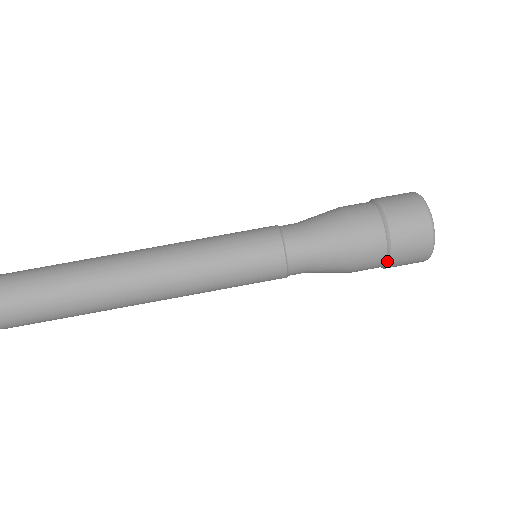
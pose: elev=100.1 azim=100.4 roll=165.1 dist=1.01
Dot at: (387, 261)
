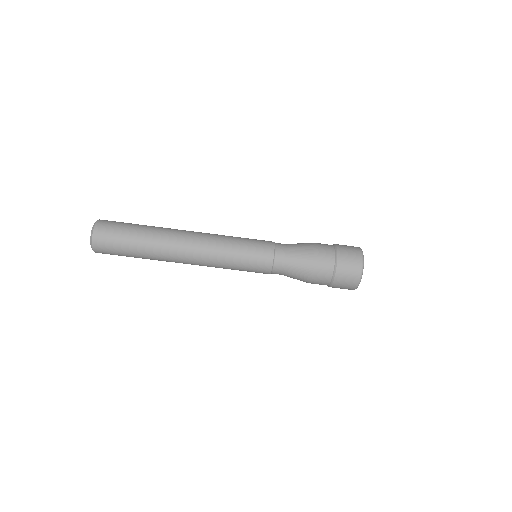
Dot at: occluded
